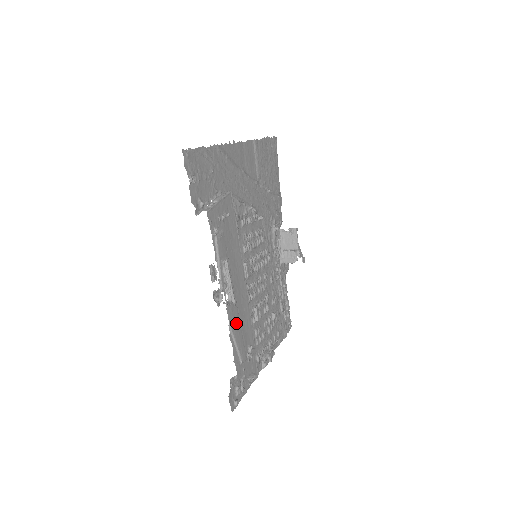
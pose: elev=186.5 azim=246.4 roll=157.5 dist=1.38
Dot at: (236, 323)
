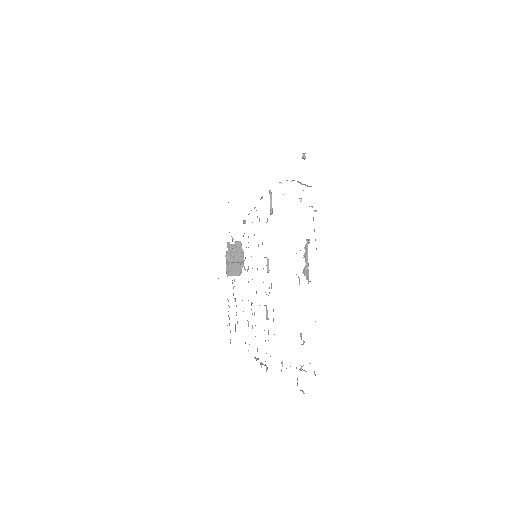
Dot at: occluded
